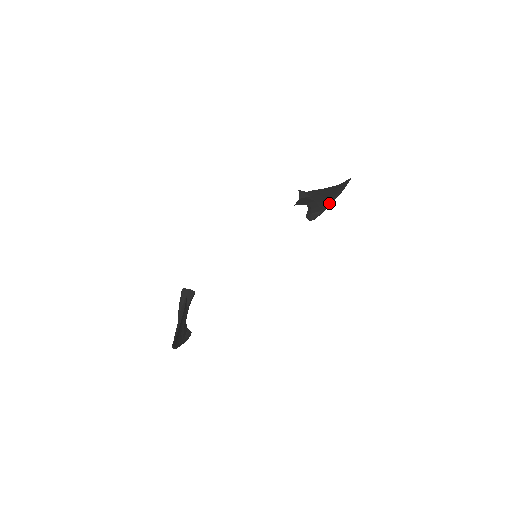
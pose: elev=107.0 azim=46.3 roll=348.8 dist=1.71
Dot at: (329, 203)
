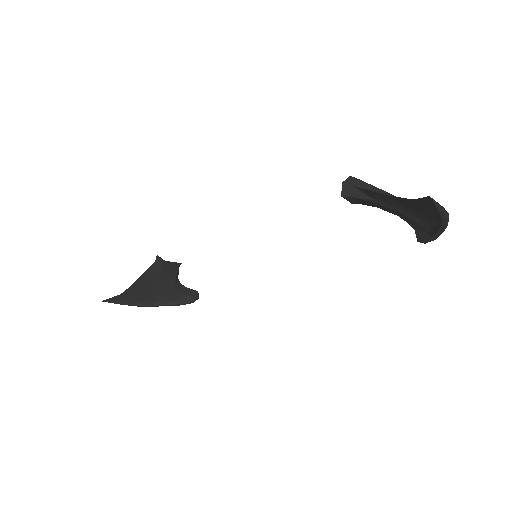
Dot at: (437, 226)
